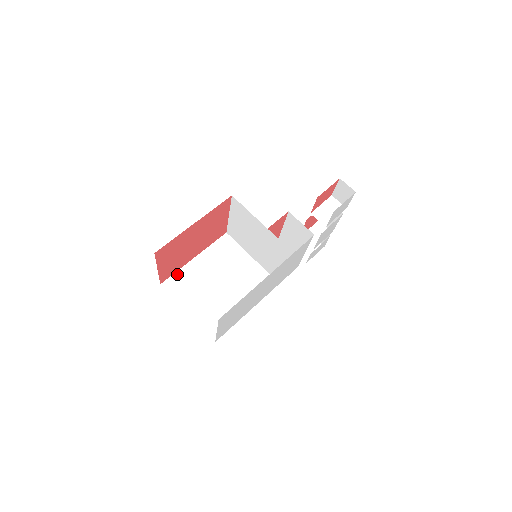
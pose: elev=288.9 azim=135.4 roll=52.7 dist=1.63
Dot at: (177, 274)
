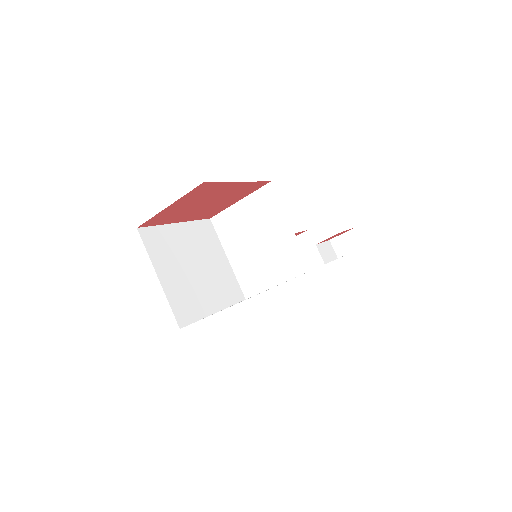
Dot at: (157, 228)
